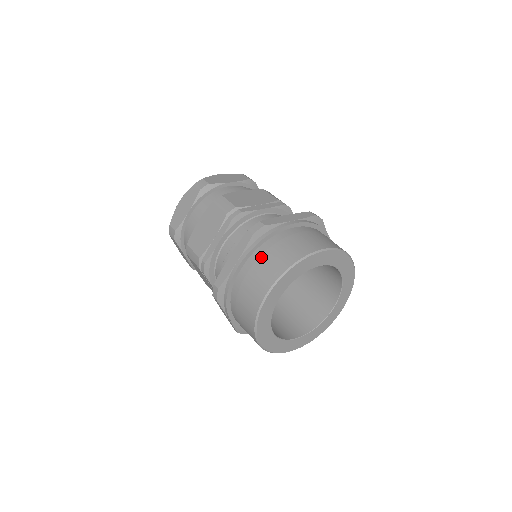
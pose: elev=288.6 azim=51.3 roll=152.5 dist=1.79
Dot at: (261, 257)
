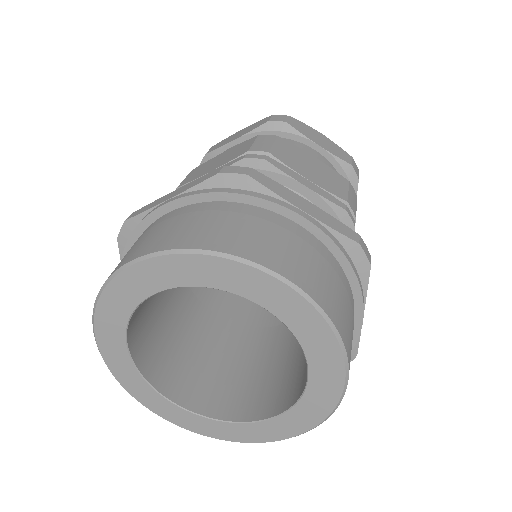
Dot at: (194, 212)
